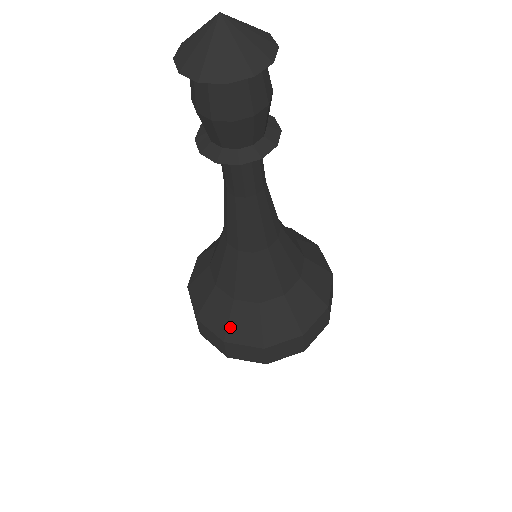
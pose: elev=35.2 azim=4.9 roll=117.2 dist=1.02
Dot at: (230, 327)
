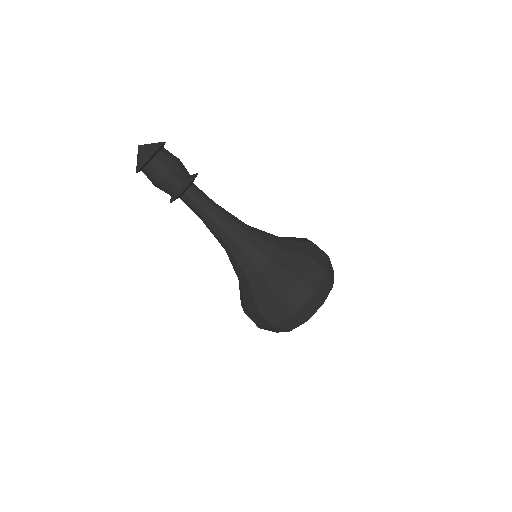
Dot at: (273, 288)
